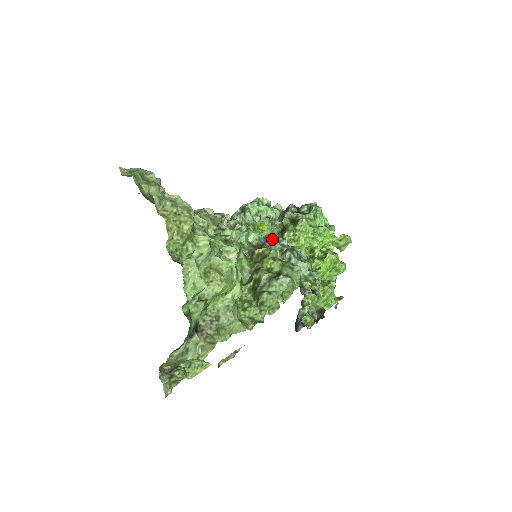
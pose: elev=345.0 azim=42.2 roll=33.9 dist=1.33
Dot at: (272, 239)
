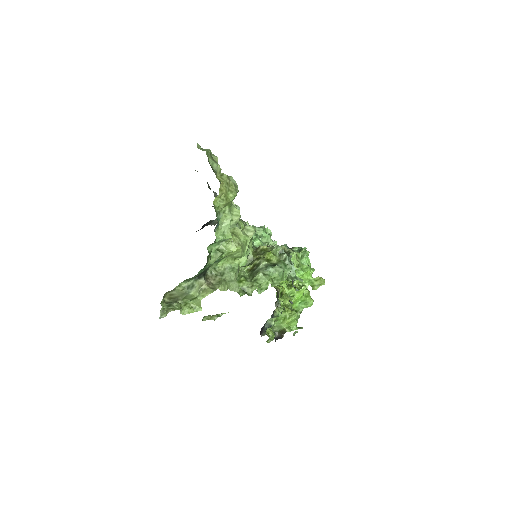
Dot at: occluded
